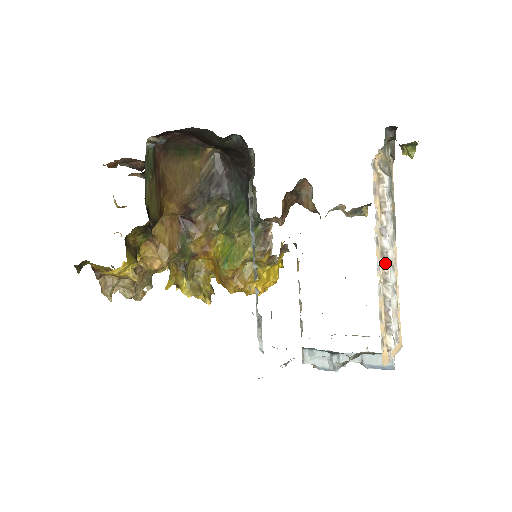
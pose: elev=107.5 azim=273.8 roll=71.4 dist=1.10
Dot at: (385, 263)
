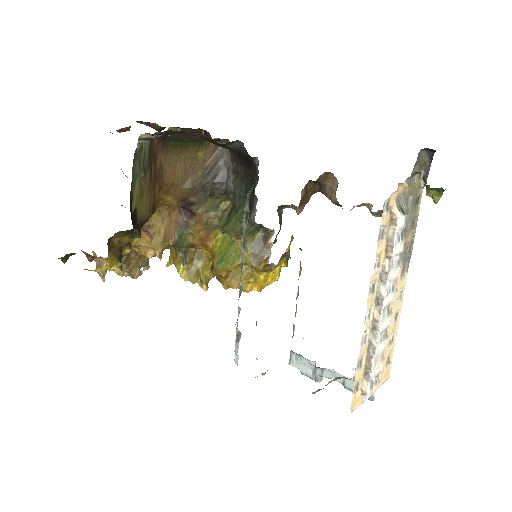
Dot at: (378, 310)
